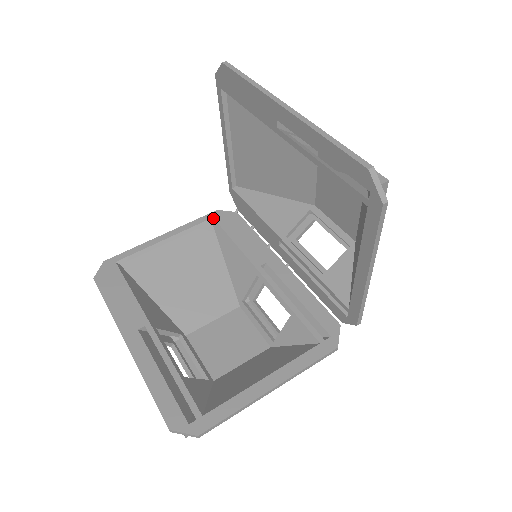
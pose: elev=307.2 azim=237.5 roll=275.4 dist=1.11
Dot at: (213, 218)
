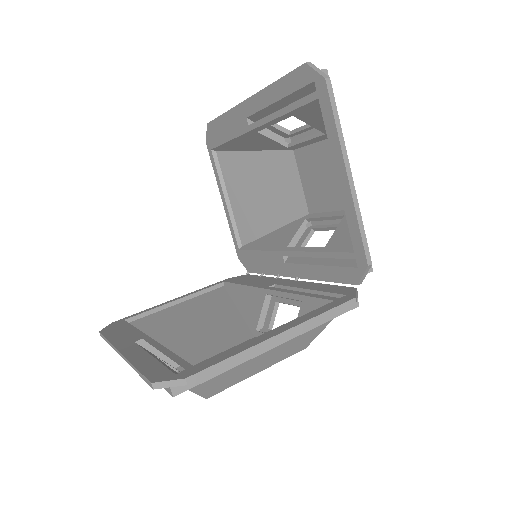
Dot at: (224, 282)
